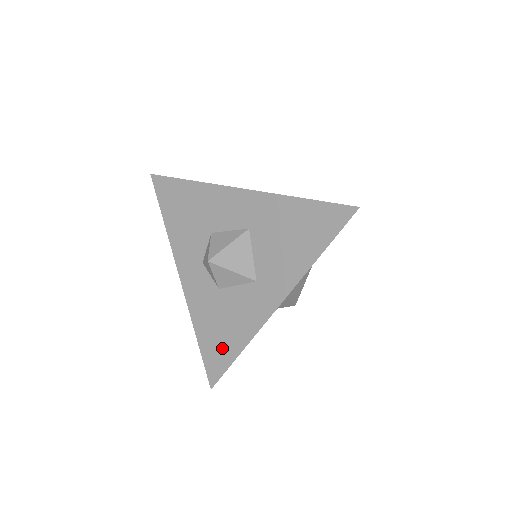
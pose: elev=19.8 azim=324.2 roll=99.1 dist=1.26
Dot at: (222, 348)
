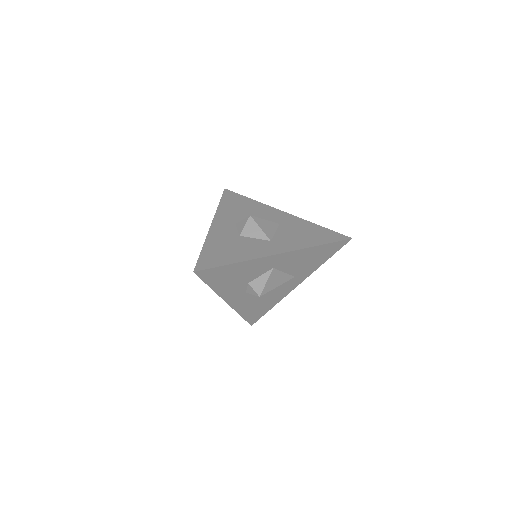
Dot at: (221, 257)
